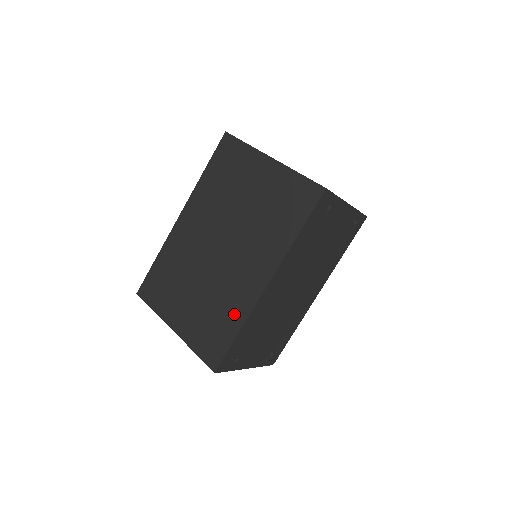
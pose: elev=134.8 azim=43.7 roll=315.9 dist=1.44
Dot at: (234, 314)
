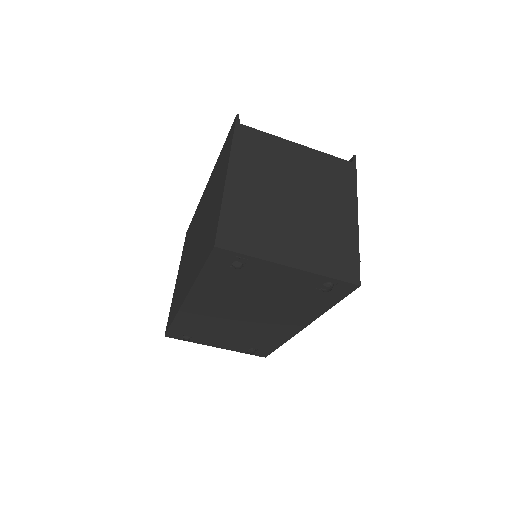
Dot at: (177, 304)
